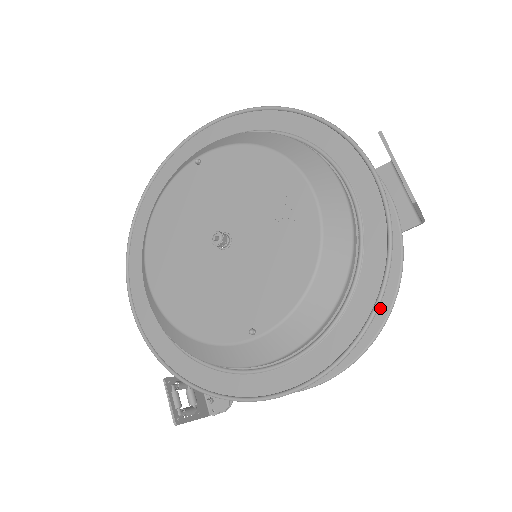
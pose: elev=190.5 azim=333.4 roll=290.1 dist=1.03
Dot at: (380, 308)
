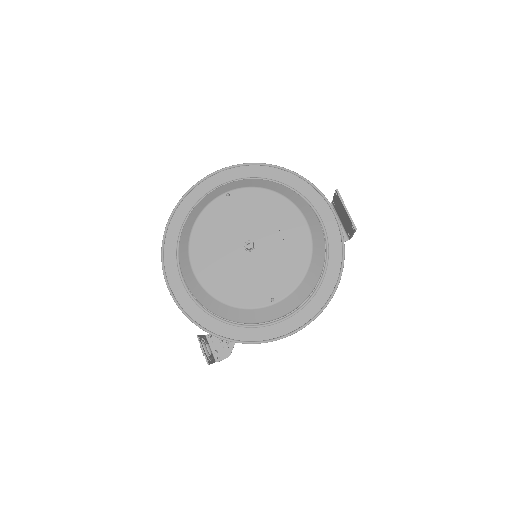
Dot at: occluded
